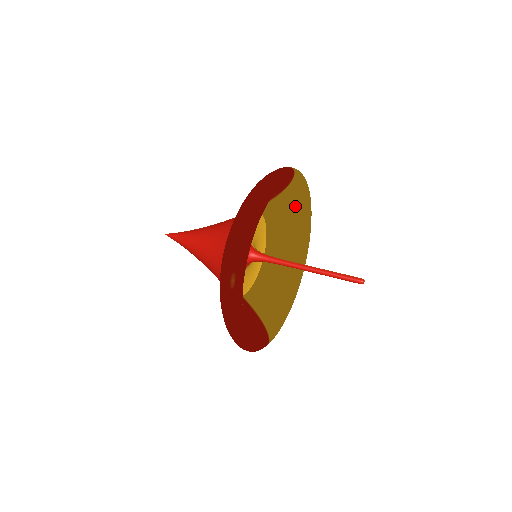
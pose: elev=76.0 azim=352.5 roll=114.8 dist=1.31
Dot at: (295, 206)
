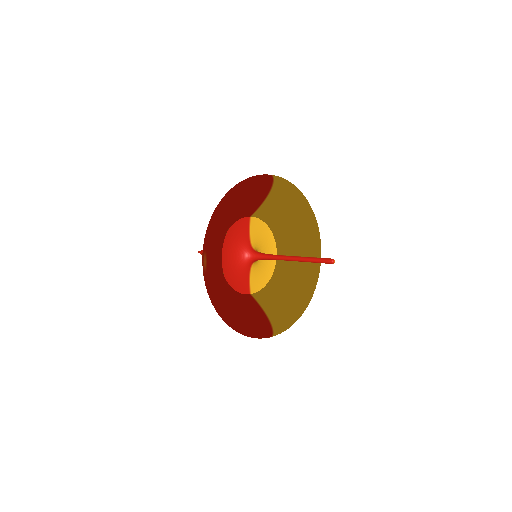
Dot at: (293, 212)
